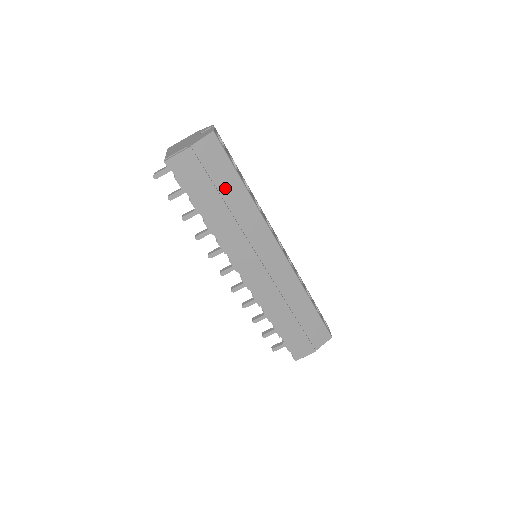
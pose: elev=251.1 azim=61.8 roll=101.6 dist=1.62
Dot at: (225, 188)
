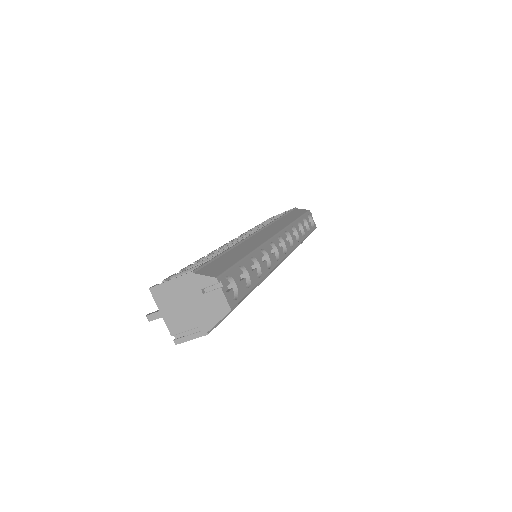
Dot at: occluded
